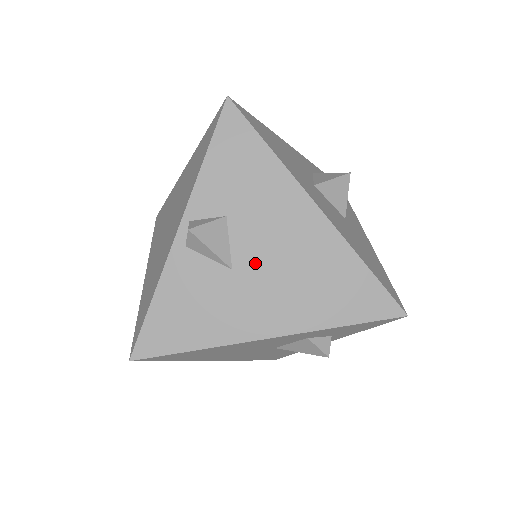
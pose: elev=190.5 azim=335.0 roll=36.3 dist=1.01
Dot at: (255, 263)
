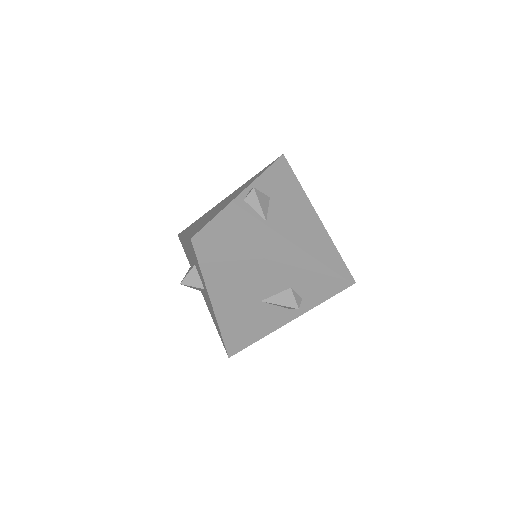
Dot at: (279, 224)
